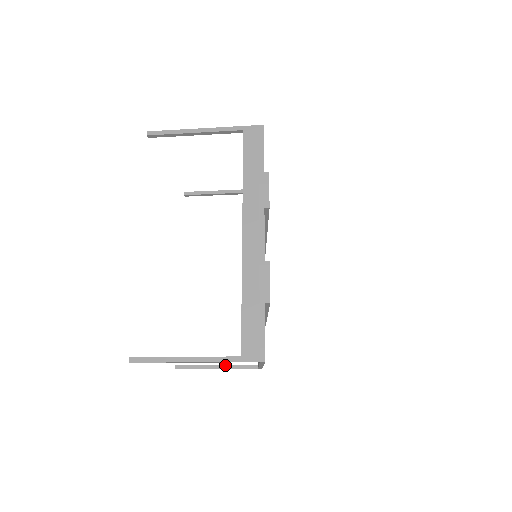
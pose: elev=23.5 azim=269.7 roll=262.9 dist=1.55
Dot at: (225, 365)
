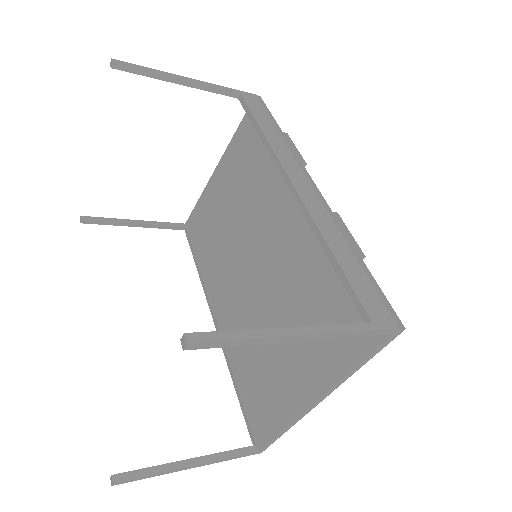
Dot at: (206, 456)
